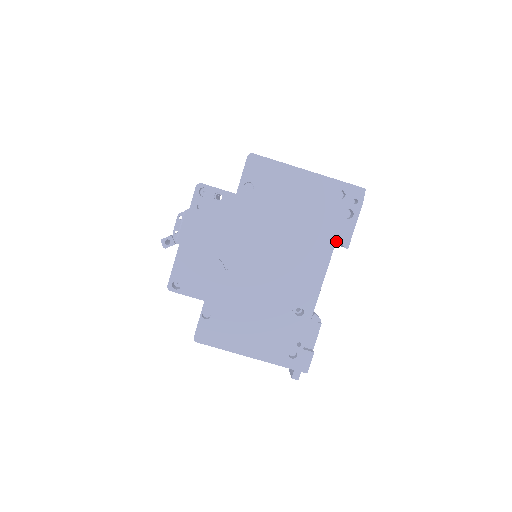
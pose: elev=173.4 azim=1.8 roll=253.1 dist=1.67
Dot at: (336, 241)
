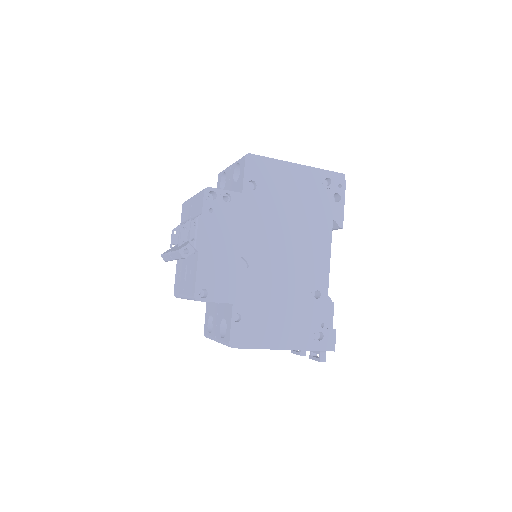
Dot at: occluded
